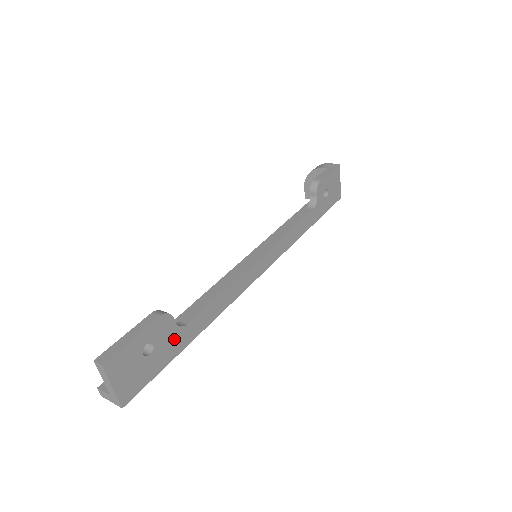
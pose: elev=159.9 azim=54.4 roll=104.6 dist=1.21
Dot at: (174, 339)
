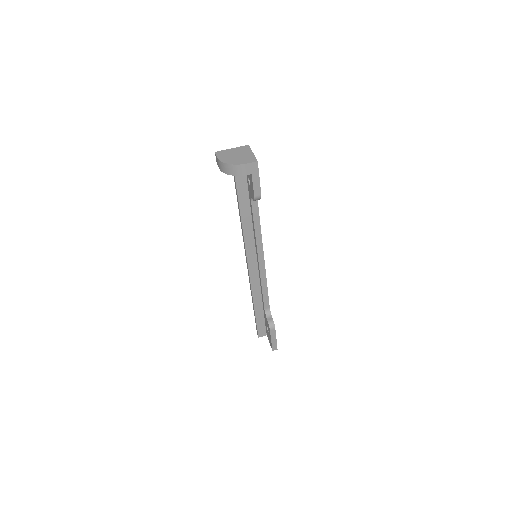
Dot at: occluded
